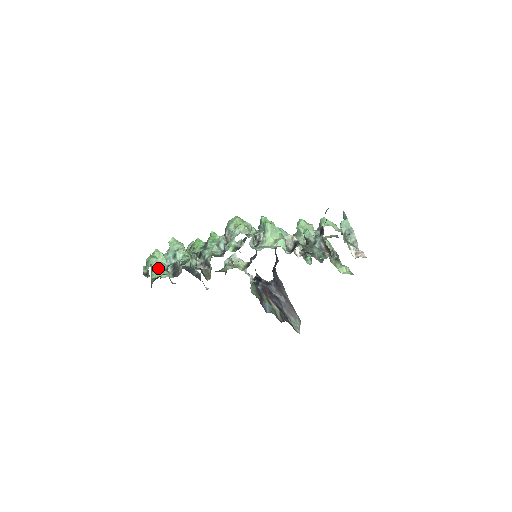
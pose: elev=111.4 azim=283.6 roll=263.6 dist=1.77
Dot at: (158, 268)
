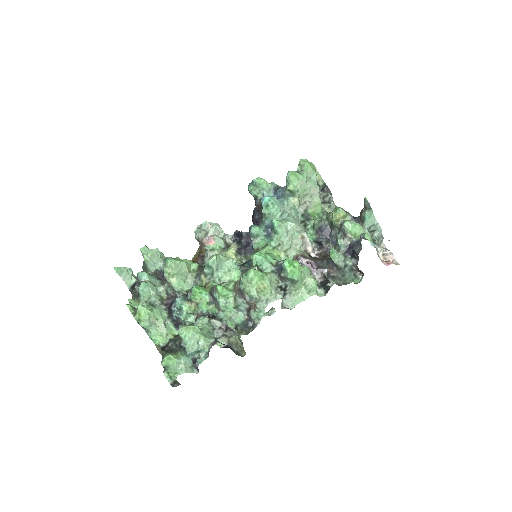
Dot at: (156, 330)
